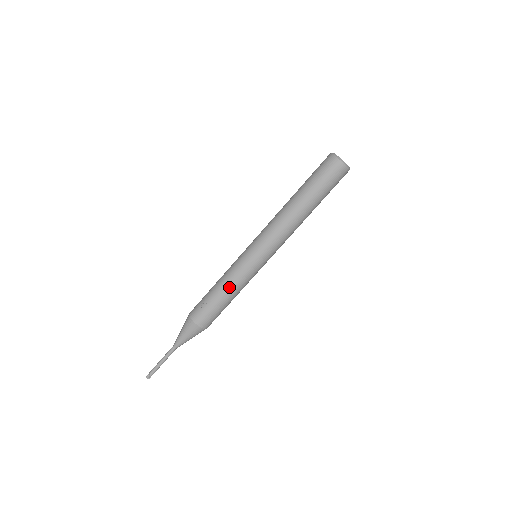
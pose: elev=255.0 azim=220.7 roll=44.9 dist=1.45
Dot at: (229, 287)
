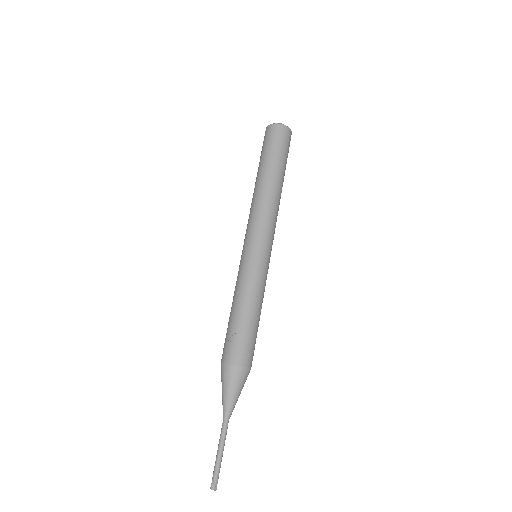
Dot at: (249, 298)
